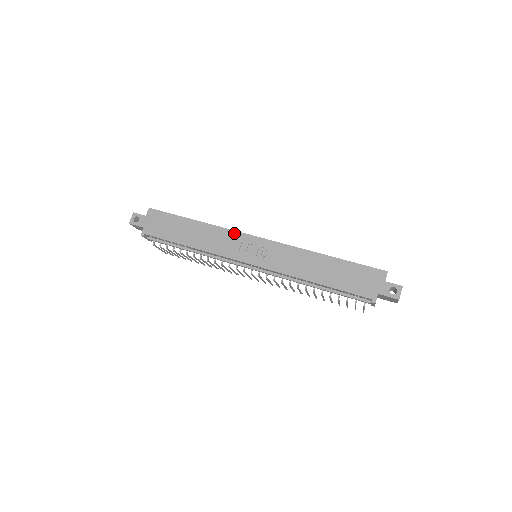
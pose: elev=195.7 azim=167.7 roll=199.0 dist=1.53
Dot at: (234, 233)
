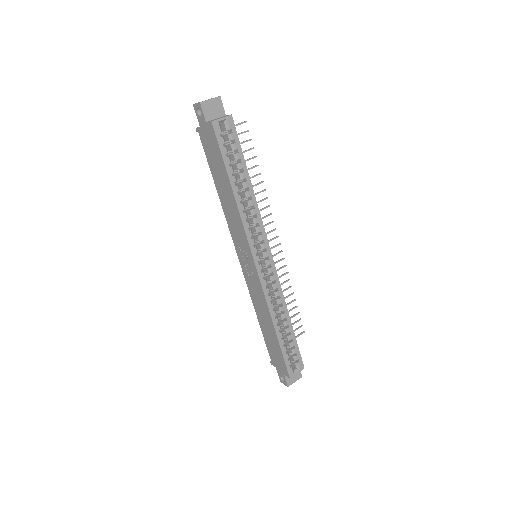
Dot at: (245, 238)
